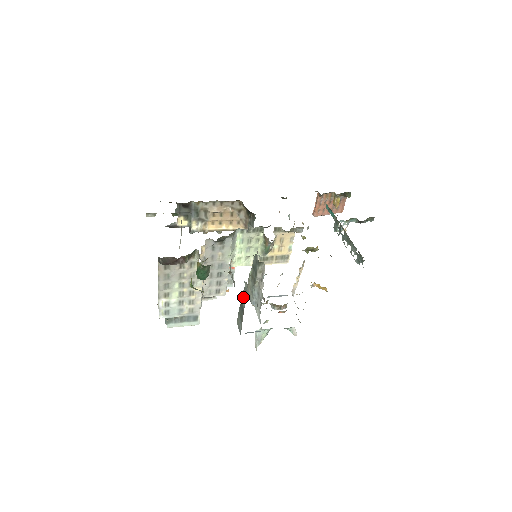
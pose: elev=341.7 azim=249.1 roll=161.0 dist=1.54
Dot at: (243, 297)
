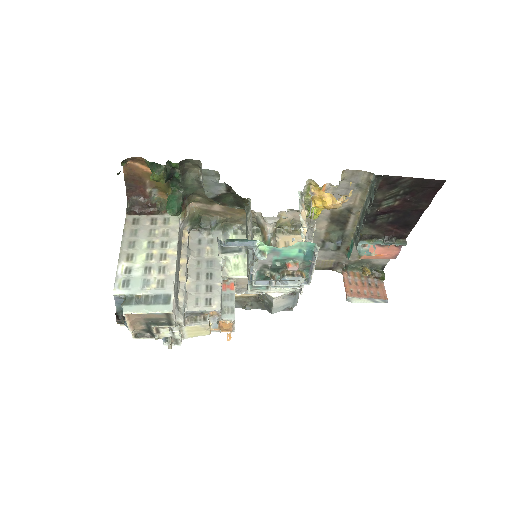
Dot at: occluded
